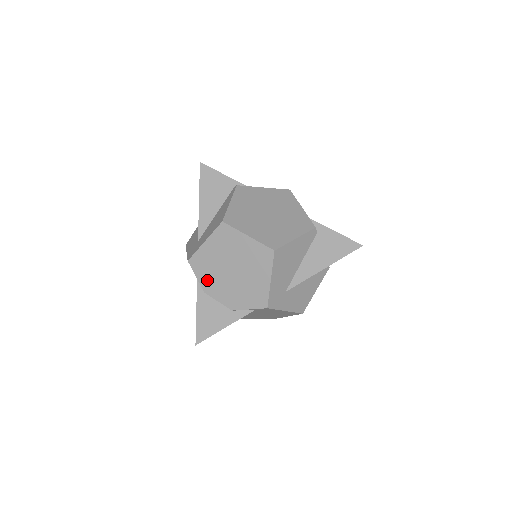
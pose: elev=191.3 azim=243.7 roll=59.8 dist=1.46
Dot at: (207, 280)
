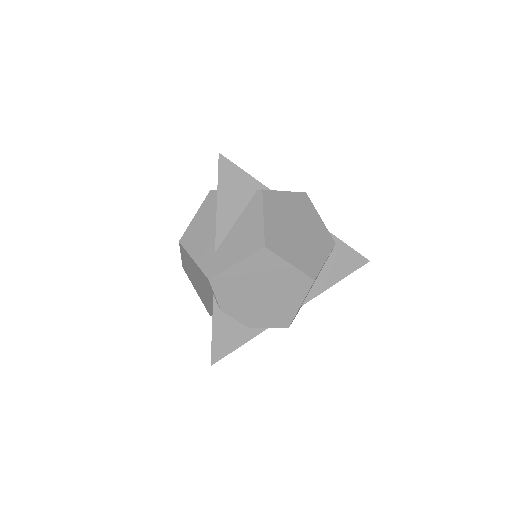
Dot at: (228, 300)
